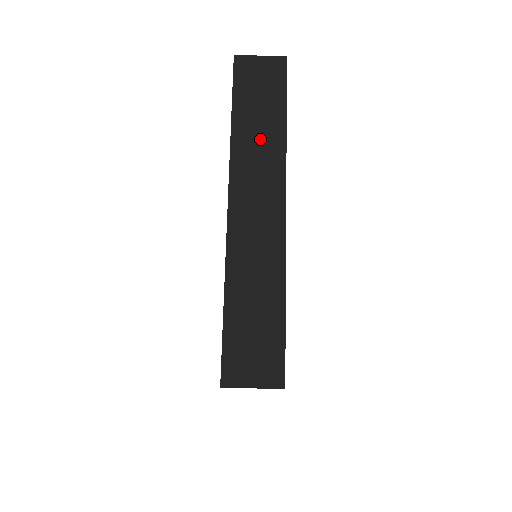
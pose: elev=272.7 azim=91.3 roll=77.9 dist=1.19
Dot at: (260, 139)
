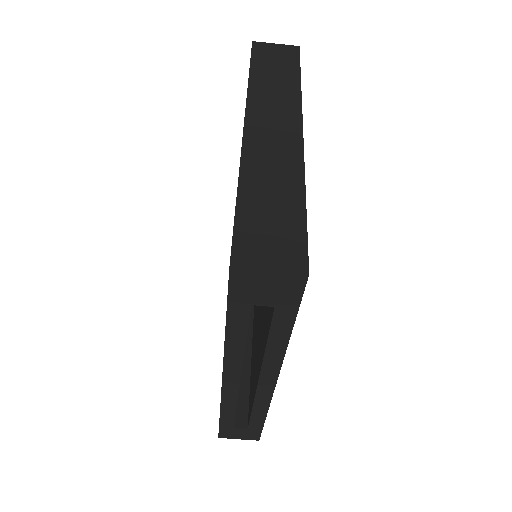
Dot at: (276, 88)
